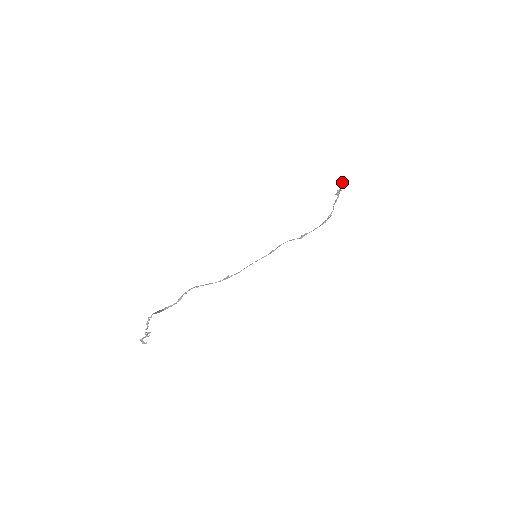
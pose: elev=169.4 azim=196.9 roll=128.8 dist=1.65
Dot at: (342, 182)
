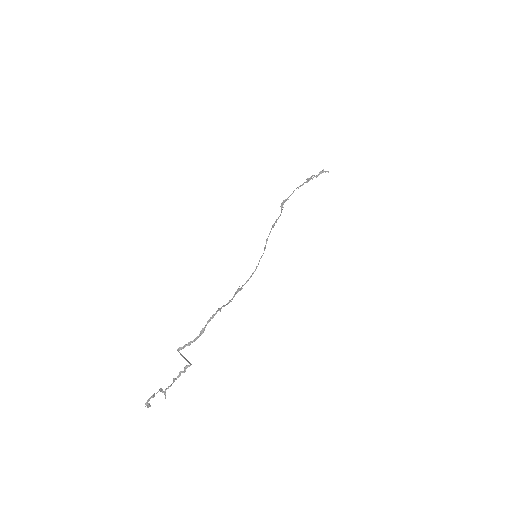
Dot at: occluded
